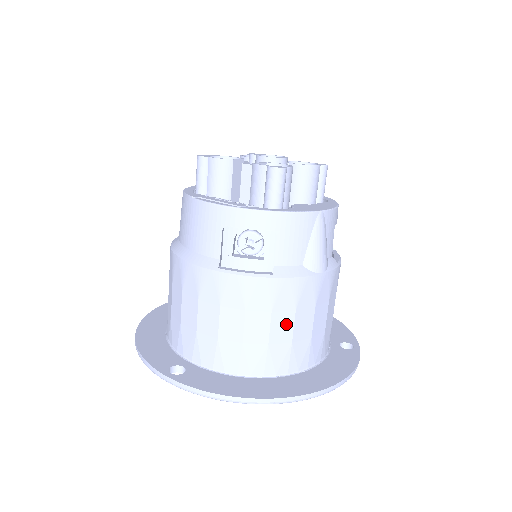
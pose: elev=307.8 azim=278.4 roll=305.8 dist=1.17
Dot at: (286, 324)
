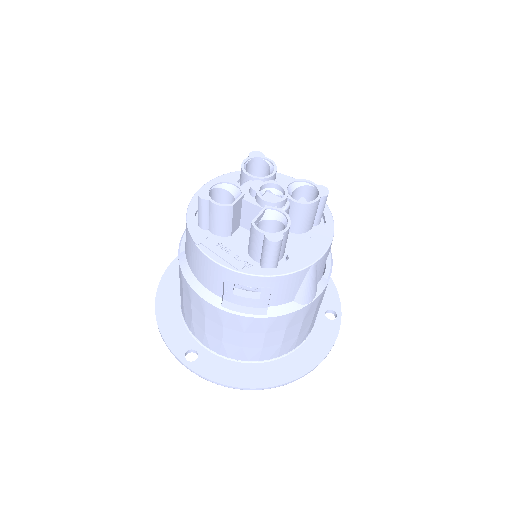
Dot at: (277, 337)
